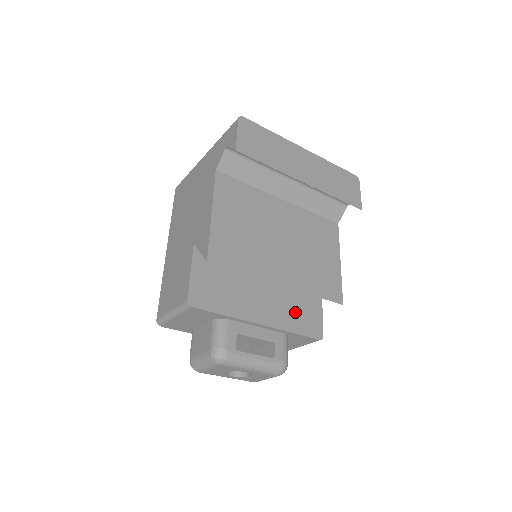
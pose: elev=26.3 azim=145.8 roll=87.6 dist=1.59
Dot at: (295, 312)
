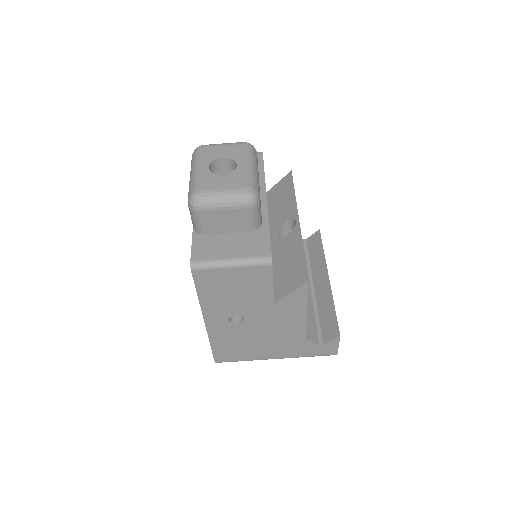
Dot at: occluded
